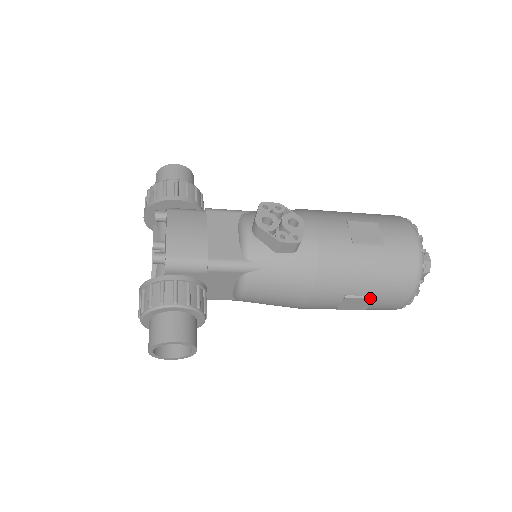
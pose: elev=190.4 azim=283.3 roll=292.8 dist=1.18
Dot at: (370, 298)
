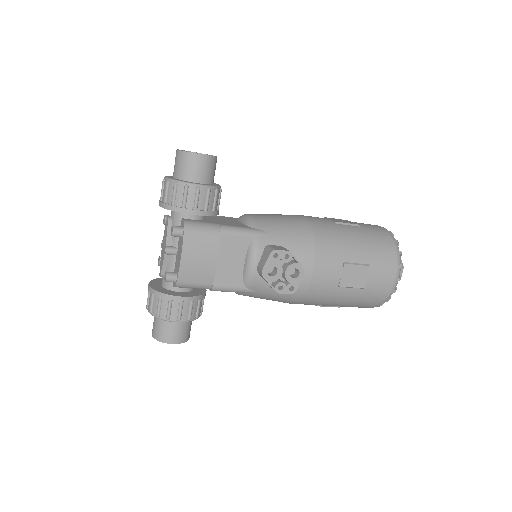
Dot at: occluded
